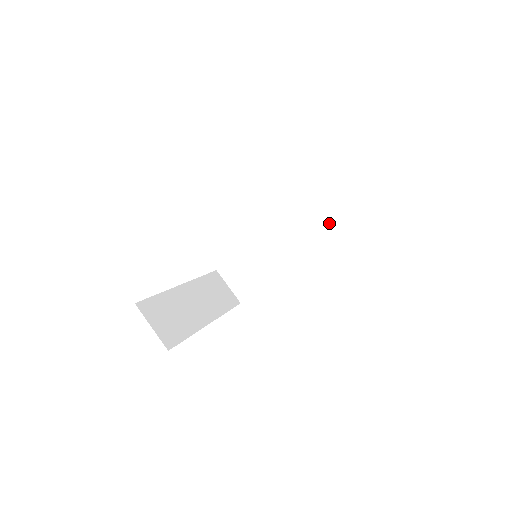
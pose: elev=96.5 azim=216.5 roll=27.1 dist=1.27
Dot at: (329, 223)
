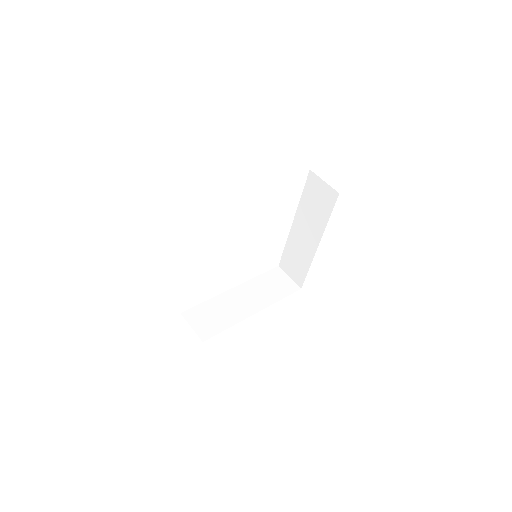
Dot at: (284, 290)
